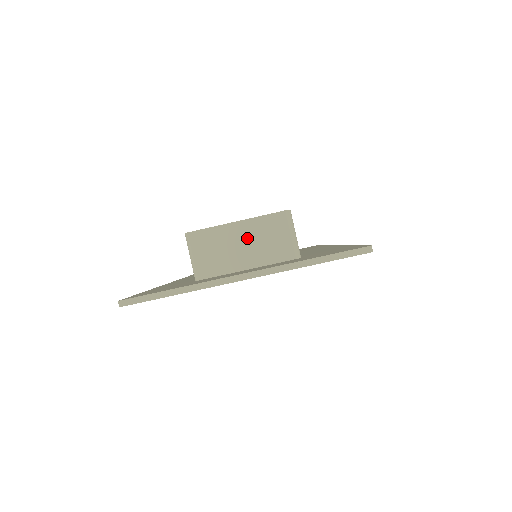
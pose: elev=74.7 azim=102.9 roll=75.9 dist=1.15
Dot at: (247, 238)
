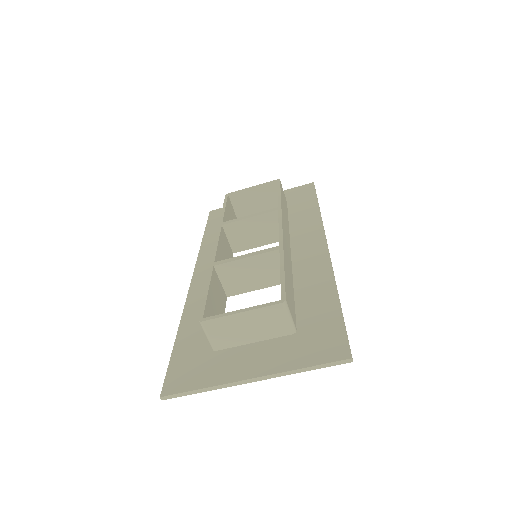
Dot at: (251, 323)
